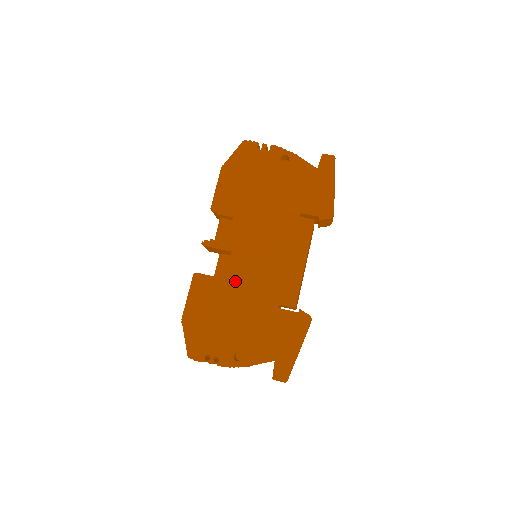
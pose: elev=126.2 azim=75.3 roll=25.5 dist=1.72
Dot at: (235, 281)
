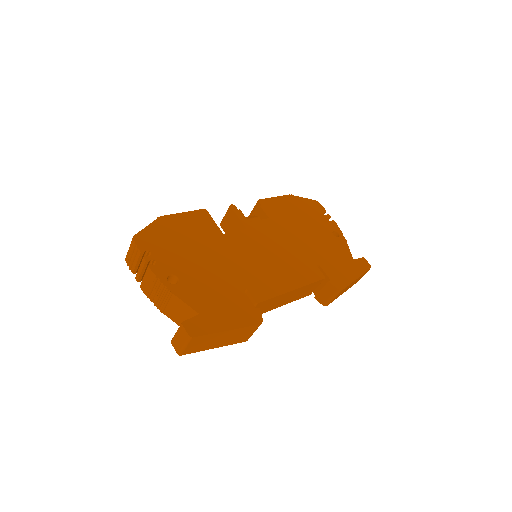
Dot at: (230, 243)
